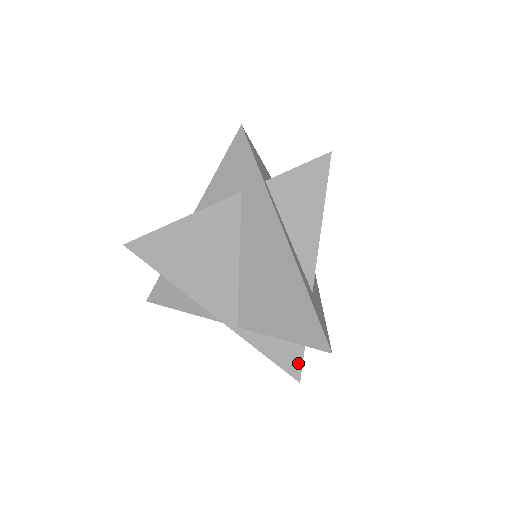
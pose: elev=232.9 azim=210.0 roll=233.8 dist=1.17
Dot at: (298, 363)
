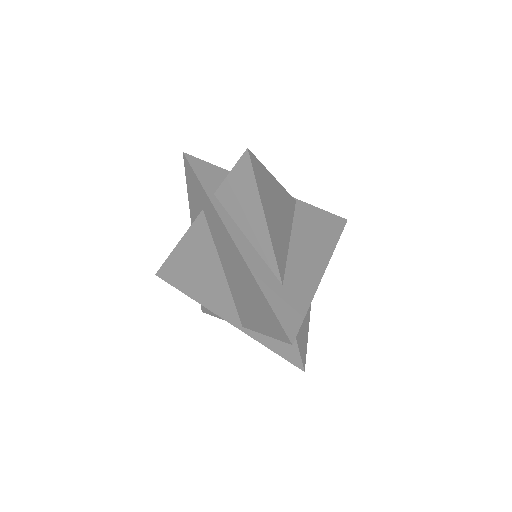
Dot at: (296, 353)
